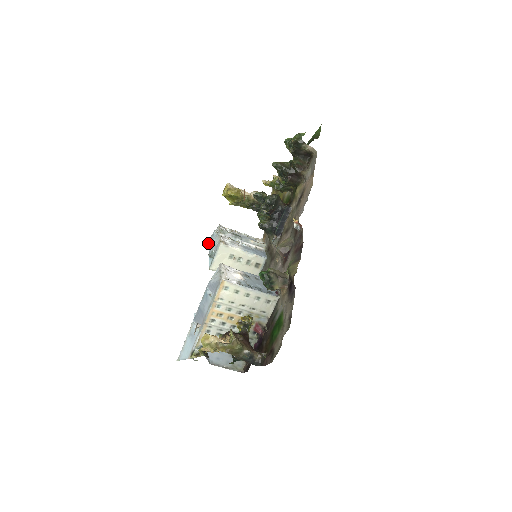
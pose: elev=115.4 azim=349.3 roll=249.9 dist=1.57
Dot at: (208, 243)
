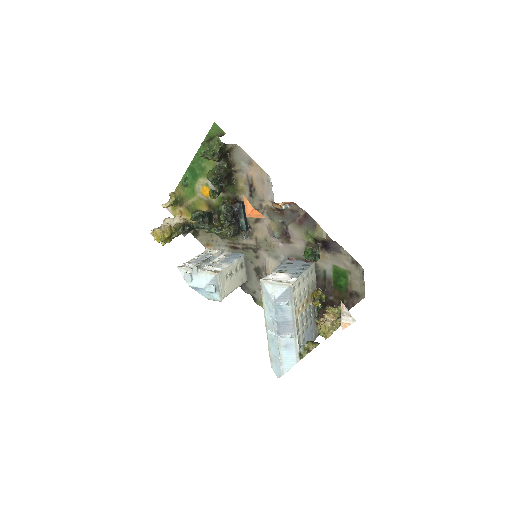
Dot at: (192, 287)
